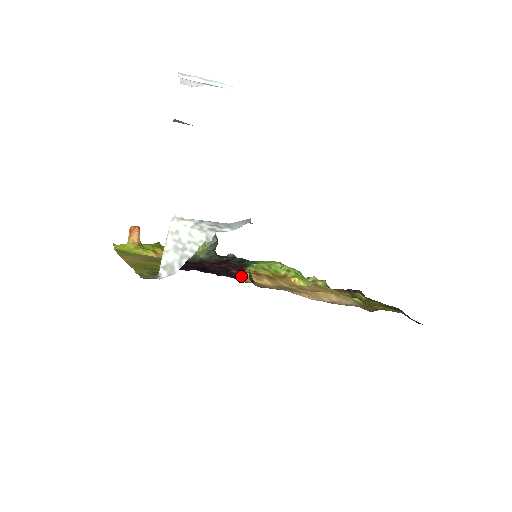
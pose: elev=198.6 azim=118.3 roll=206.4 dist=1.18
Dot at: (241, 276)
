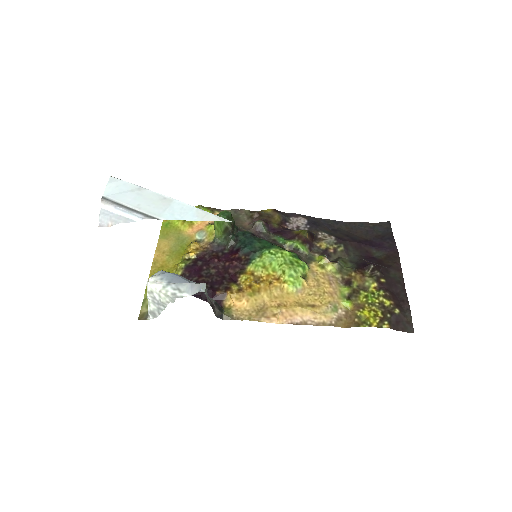
Dot at: (223, 297)
